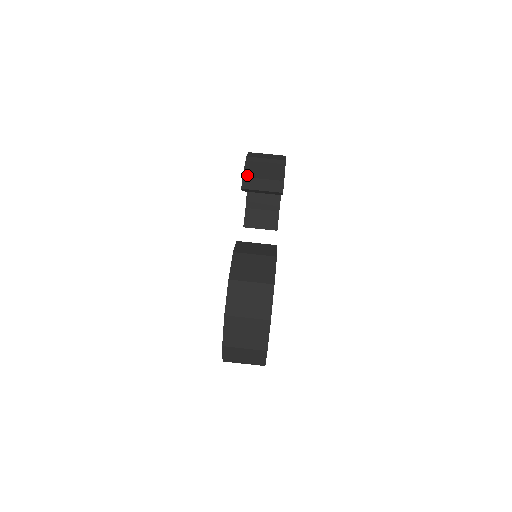
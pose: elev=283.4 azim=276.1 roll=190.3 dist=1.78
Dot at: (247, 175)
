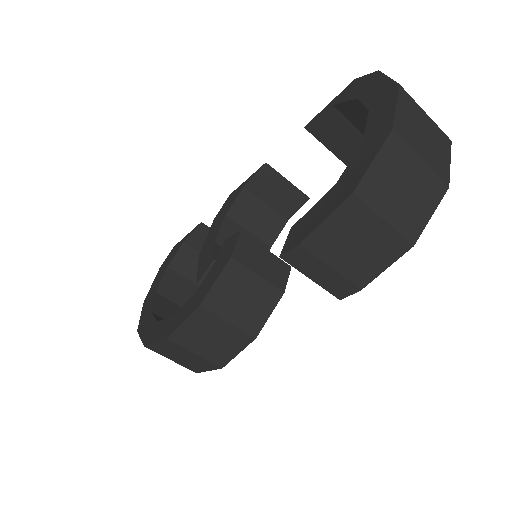
Dot at: (311, 245)
